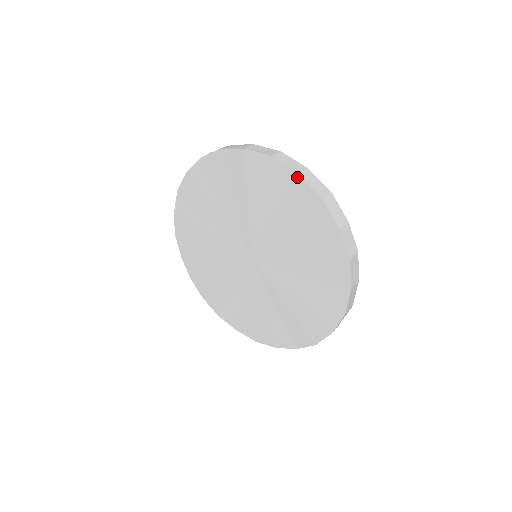
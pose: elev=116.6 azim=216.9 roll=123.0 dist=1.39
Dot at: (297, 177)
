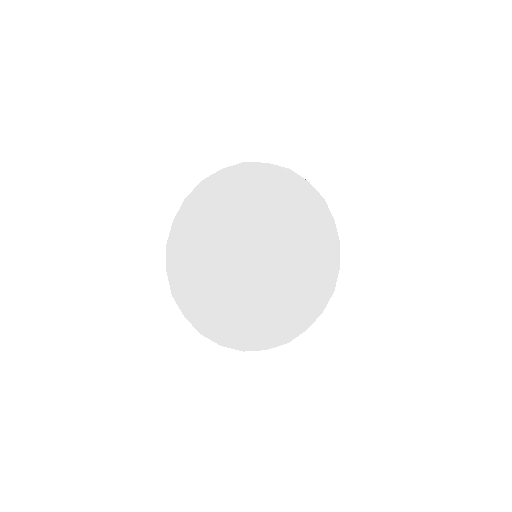
Dot at: (267, 165)
